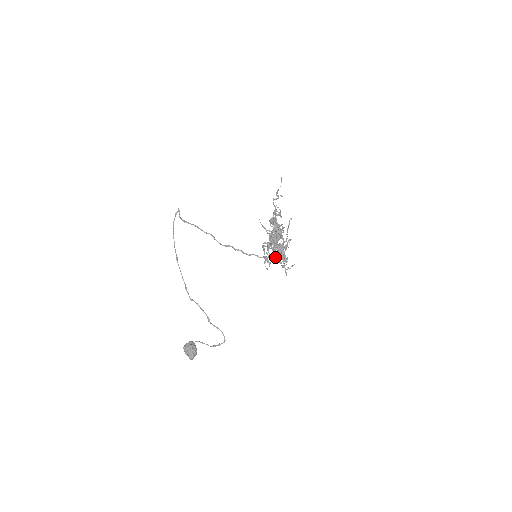
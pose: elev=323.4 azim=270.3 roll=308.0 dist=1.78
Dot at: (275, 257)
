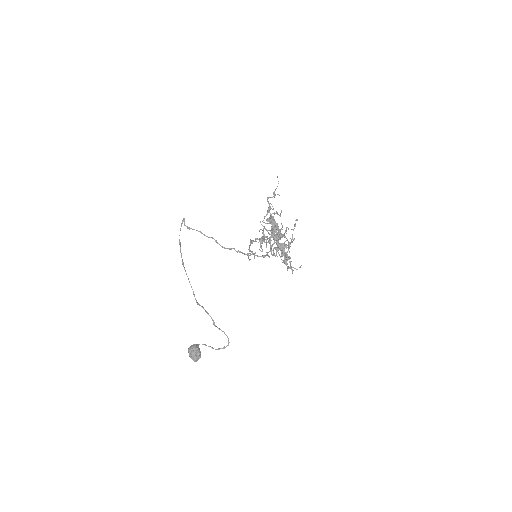
Dot at: (271, 254)
